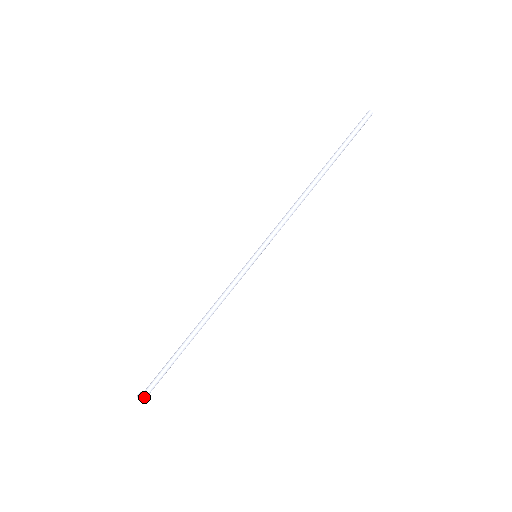
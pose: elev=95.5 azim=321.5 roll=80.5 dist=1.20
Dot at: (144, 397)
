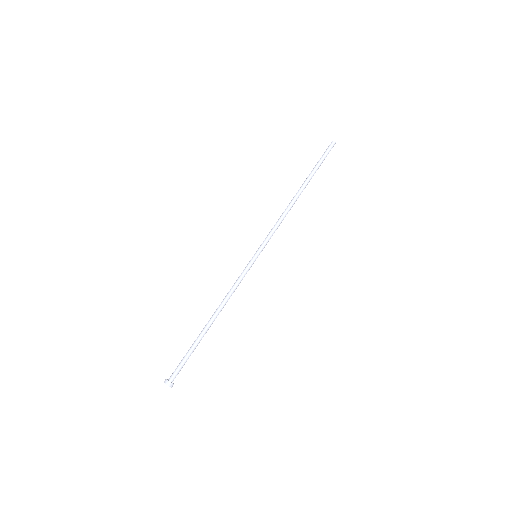
Dot at: (169, 381)
